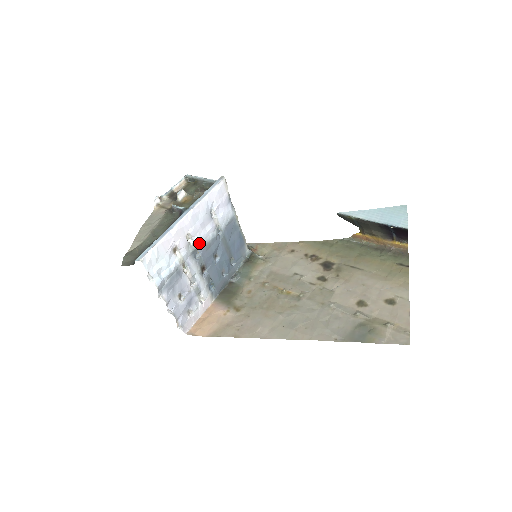
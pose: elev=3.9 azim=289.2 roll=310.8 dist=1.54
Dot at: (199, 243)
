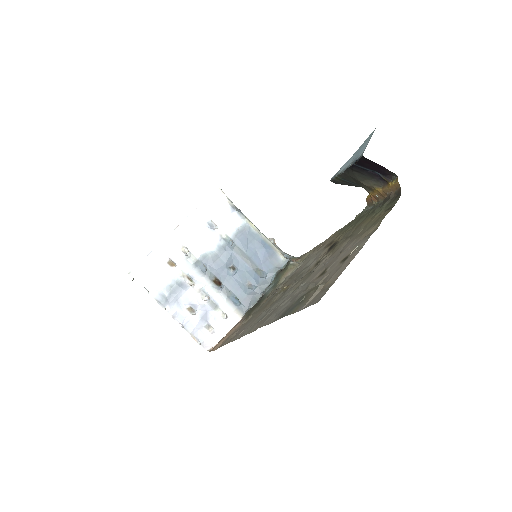
Dot at: (200, 255)
